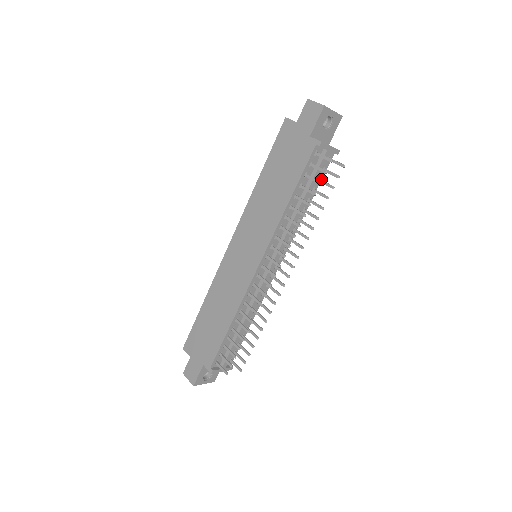
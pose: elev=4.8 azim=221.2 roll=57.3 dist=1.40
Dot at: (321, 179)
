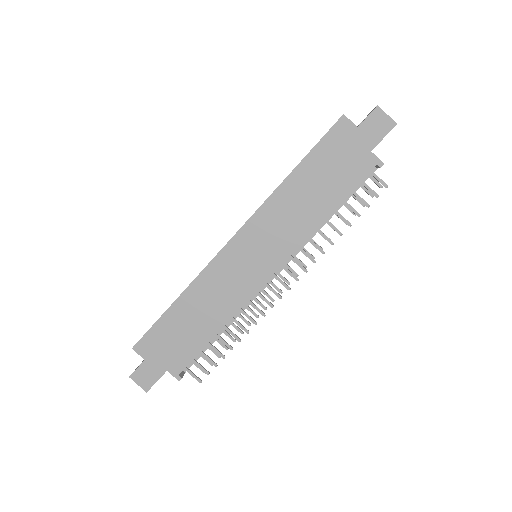
Dot at: occluded
